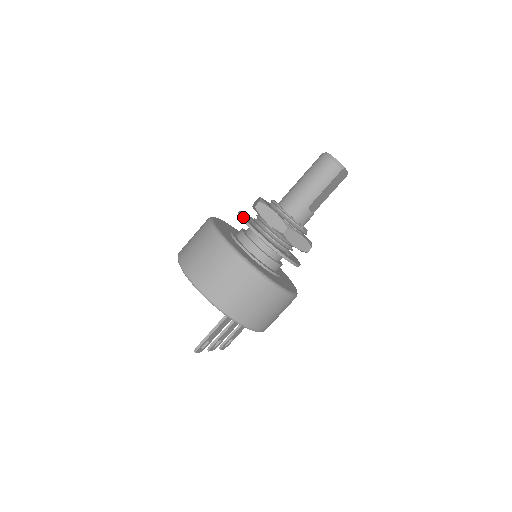
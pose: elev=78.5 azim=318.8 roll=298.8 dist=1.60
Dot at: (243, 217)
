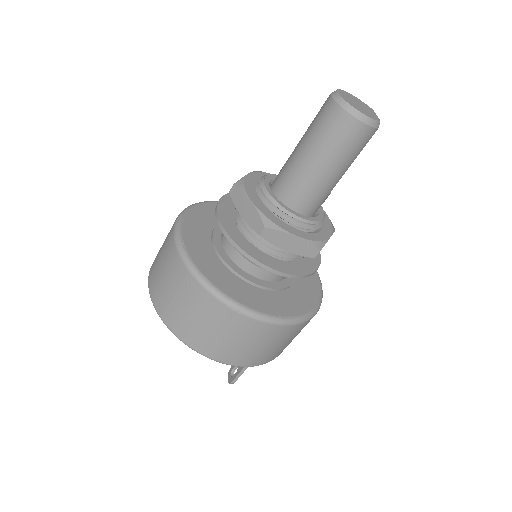
Dot at: (246, 253)
